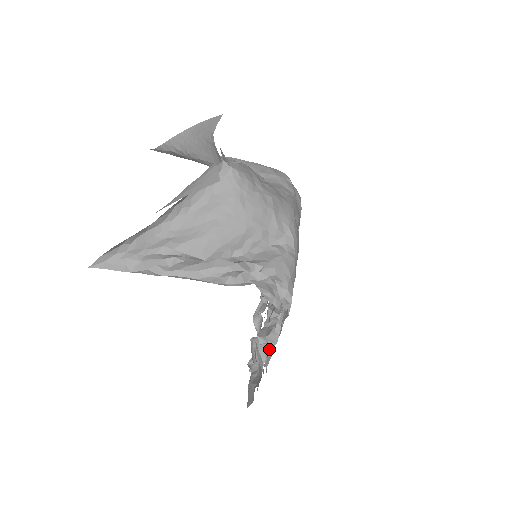
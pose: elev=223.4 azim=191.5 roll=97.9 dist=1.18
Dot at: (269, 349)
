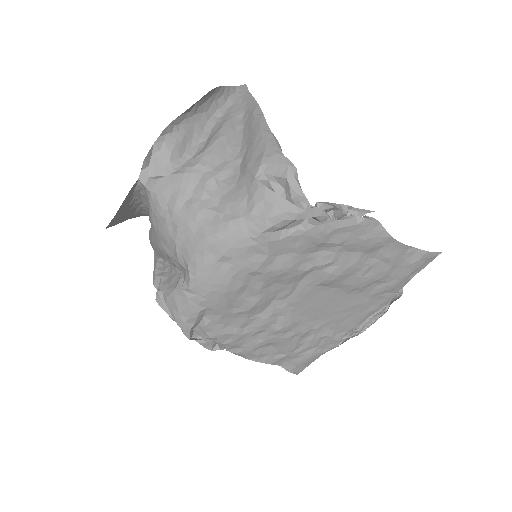
Dot at: occluded
